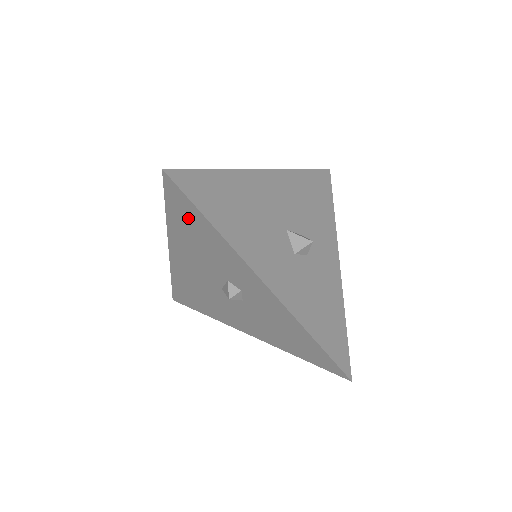
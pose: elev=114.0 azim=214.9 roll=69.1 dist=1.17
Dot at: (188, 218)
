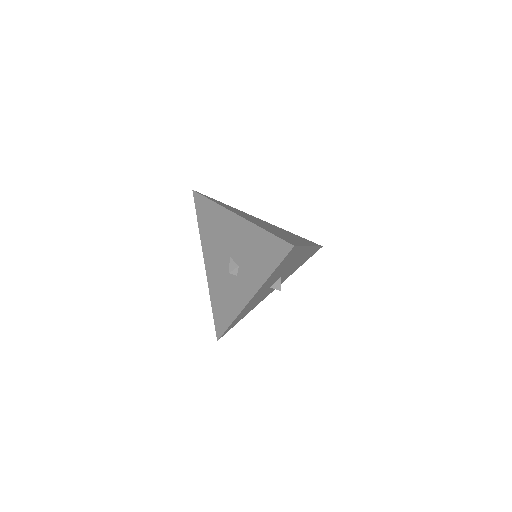
Dot at: (270, 252)
